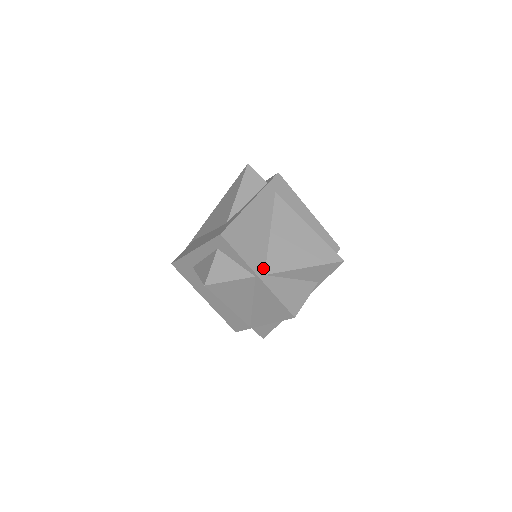
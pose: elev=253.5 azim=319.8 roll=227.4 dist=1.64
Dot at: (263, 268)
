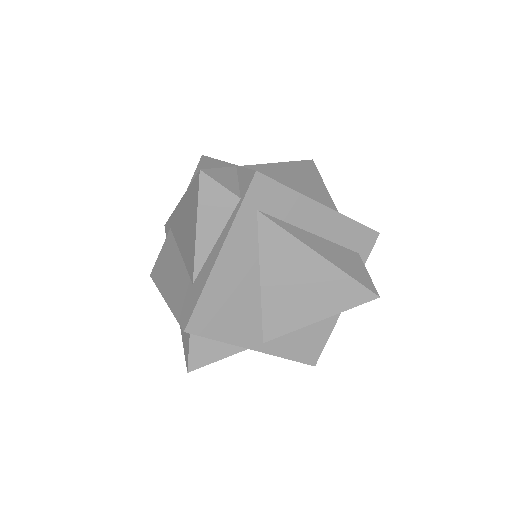
Dot at: (259, 336)
